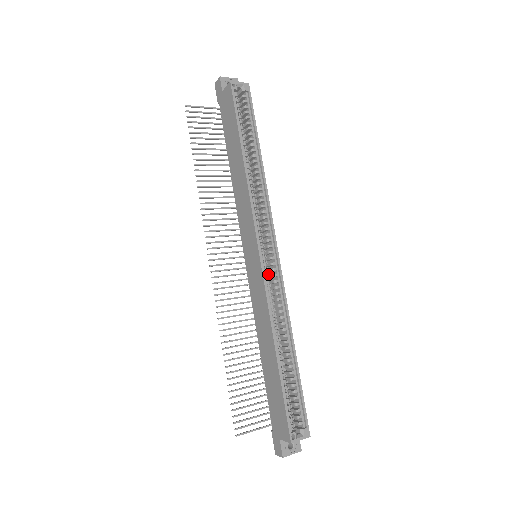
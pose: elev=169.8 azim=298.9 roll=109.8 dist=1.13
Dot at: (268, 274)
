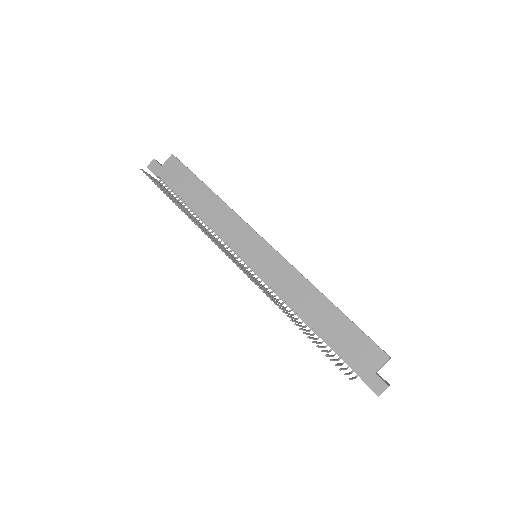
Dot at: occluded
